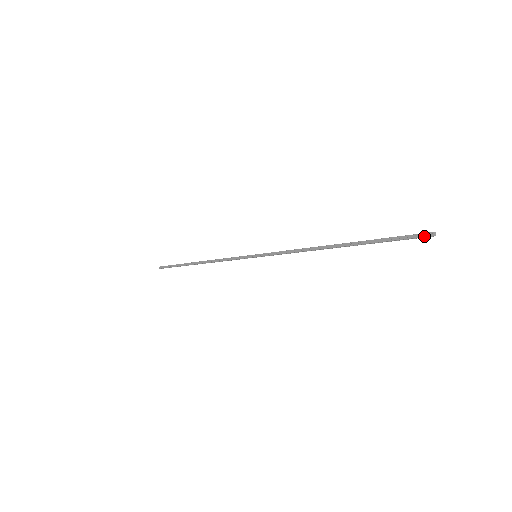
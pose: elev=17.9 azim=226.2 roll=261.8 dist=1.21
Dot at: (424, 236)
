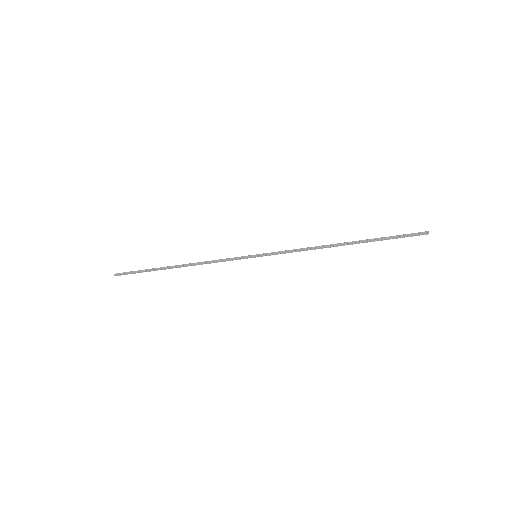
Dot at: (421, 234)
